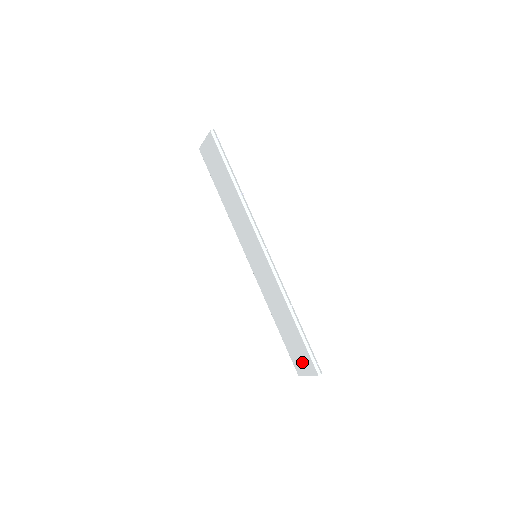
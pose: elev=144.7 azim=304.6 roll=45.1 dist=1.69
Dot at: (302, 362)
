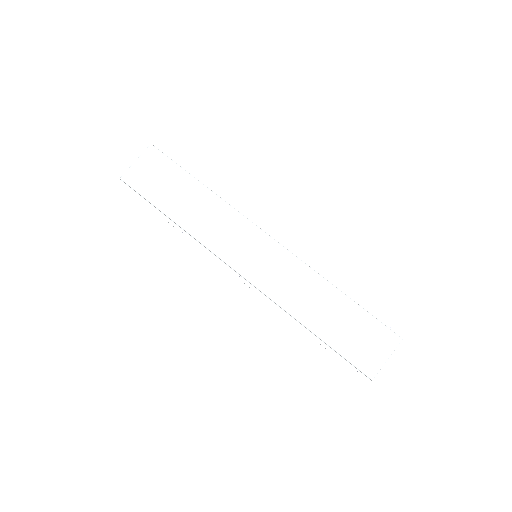
Dot at: (372, 347)
